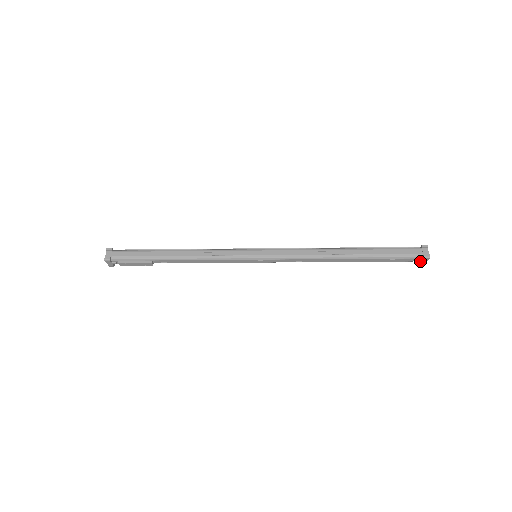
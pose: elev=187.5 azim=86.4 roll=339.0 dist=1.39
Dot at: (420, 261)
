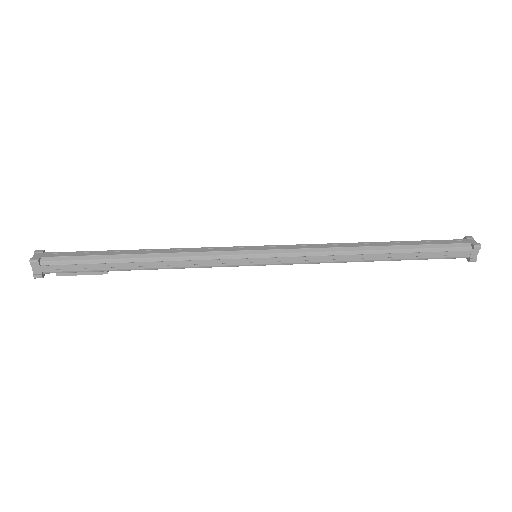
Dot at: occluded
